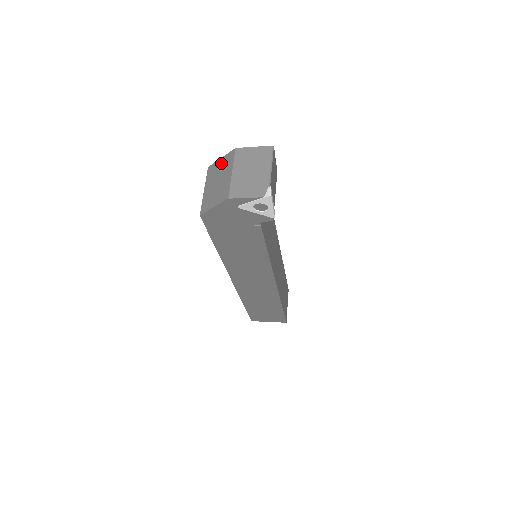
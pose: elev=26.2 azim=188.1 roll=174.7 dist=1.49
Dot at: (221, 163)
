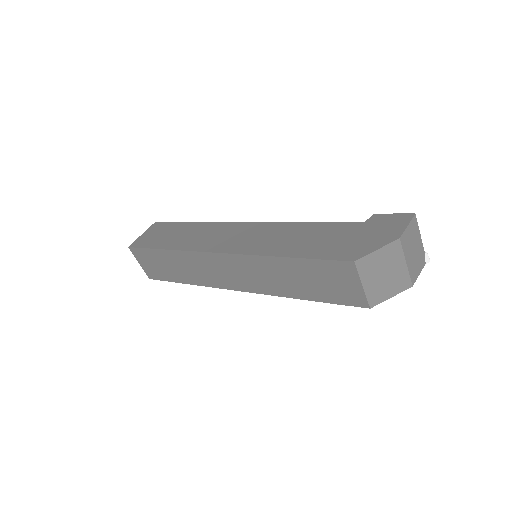
Dot at: (381, 256)
